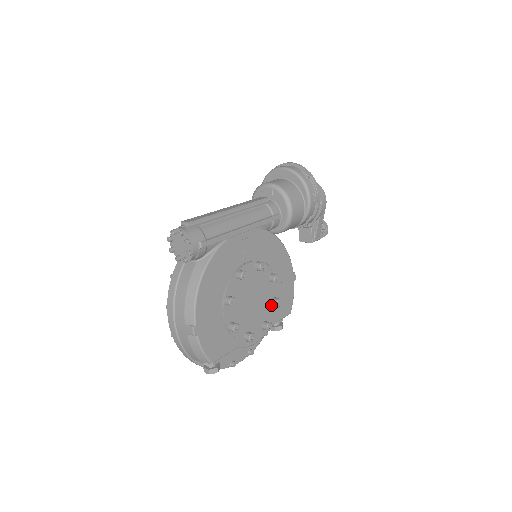
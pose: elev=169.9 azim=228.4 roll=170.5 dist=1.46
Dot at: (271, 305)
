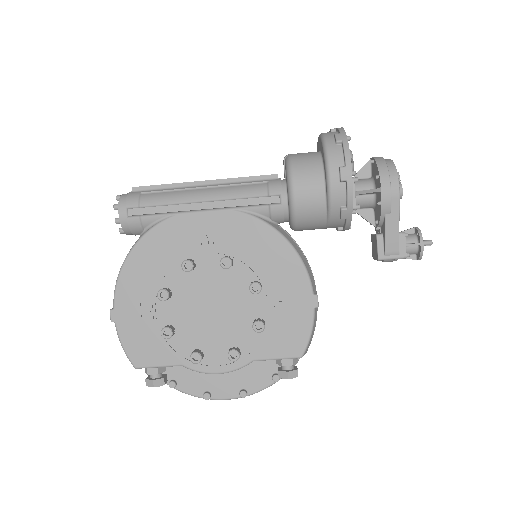
Dot at: (252, 328)
